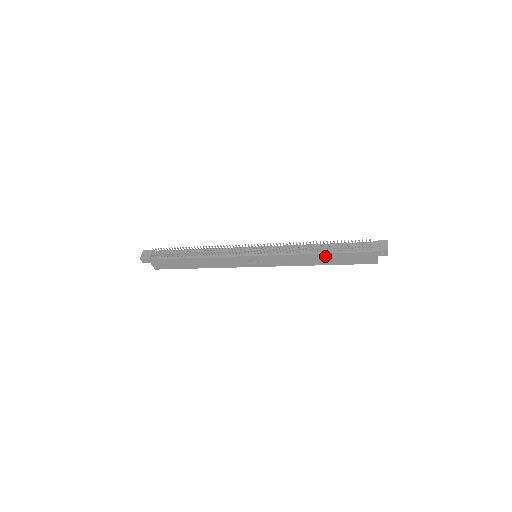
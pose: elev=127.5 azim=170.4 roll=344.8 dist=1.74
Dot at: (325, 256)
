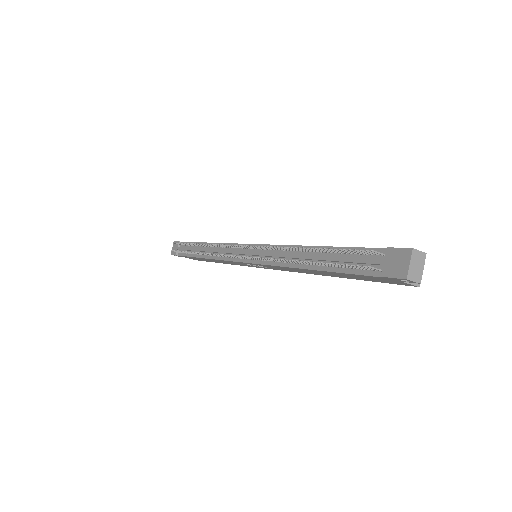
Dot at: (321, 271)
